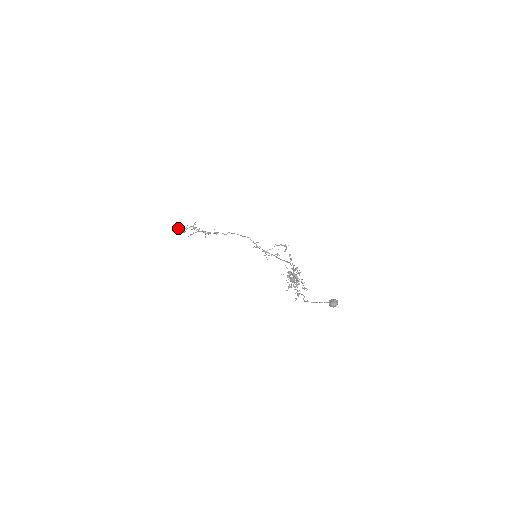
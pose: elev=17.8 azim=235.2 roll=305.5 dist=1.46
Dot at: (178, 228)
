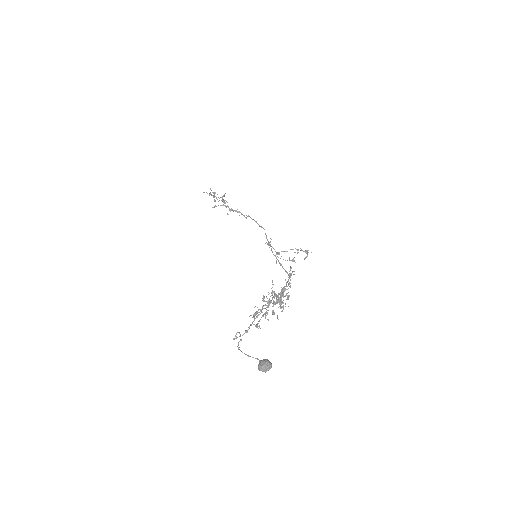
Dot at: (211, 194)
